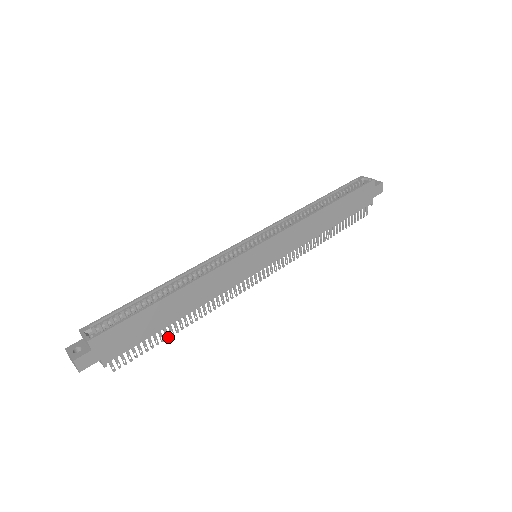
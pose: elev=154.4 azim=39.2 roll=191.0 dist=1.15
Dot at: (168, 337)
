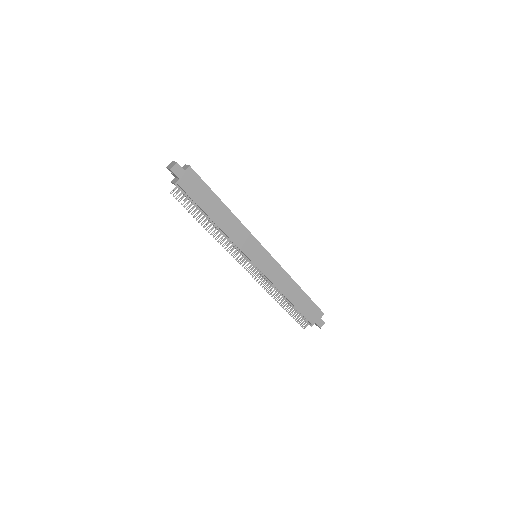
Dot at: occluded
